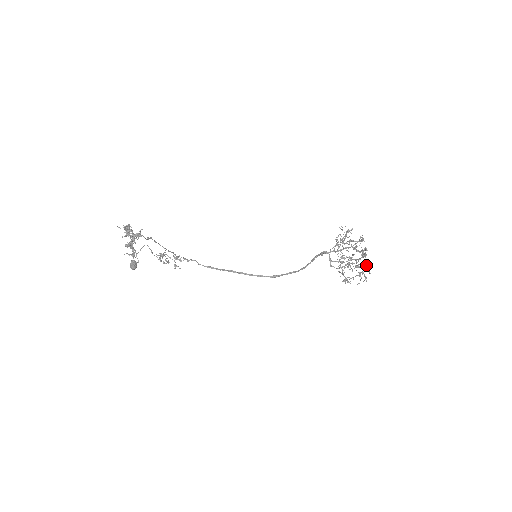
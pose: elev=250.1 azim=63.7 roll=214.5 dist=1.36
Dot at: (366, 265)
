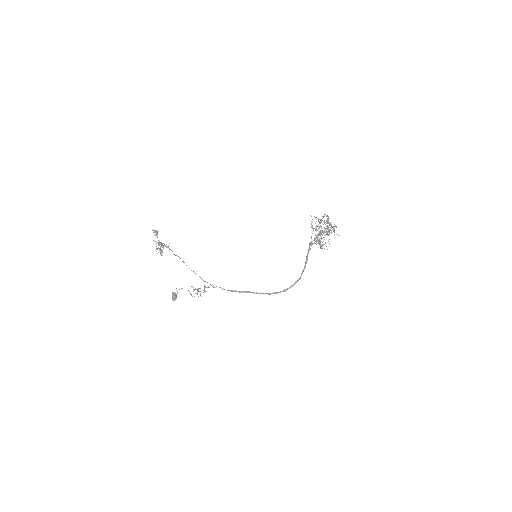
Dot at: (330, 225)
